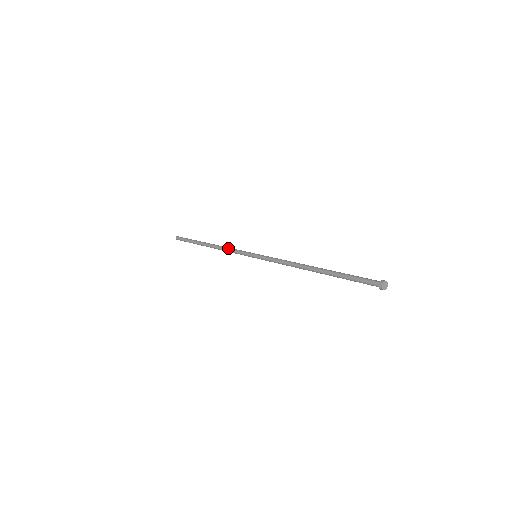
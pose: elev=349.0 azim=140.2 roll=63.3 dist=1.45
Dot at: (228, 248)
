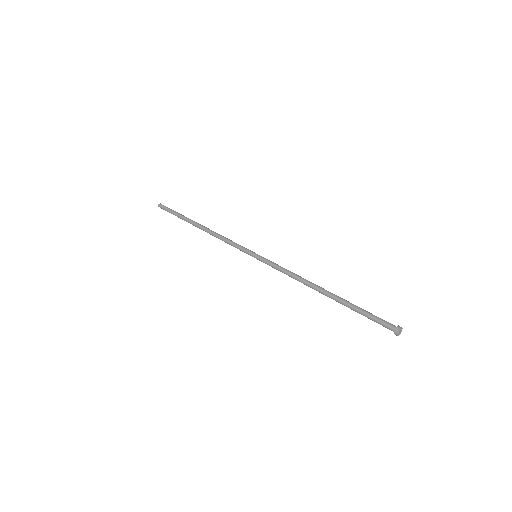
Dot at: (224, 237)
